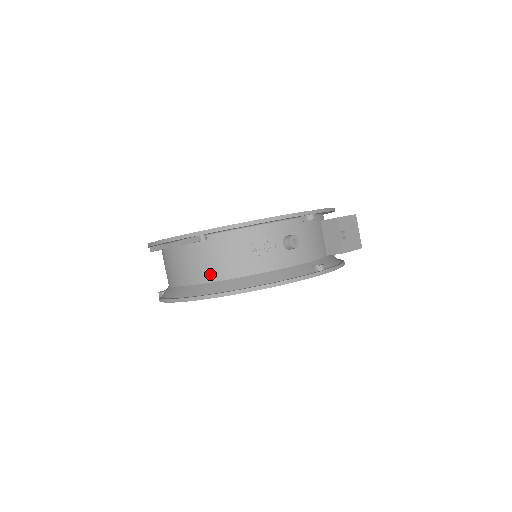
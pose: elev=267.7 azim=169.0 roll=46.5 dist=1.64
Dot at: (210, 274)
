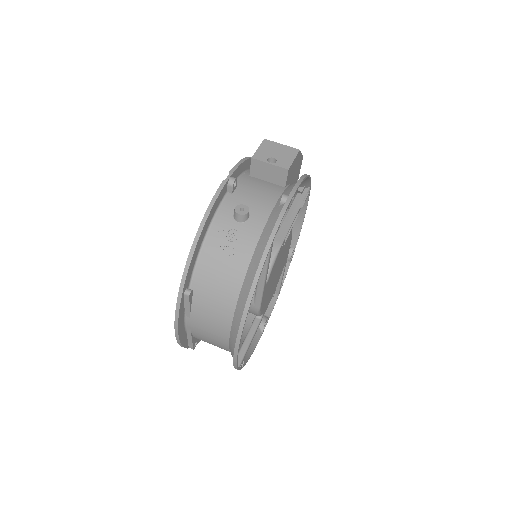
Dot at: (227, 307)
